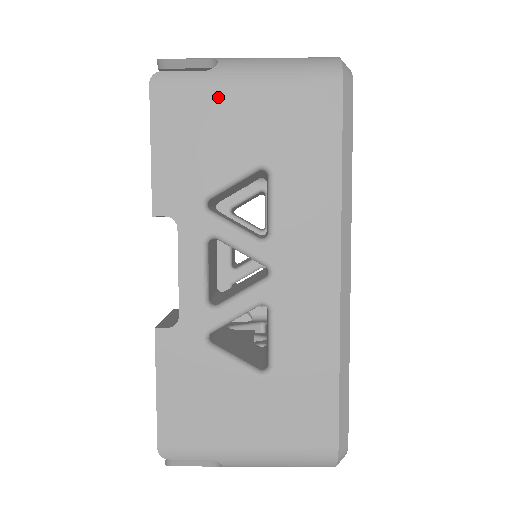
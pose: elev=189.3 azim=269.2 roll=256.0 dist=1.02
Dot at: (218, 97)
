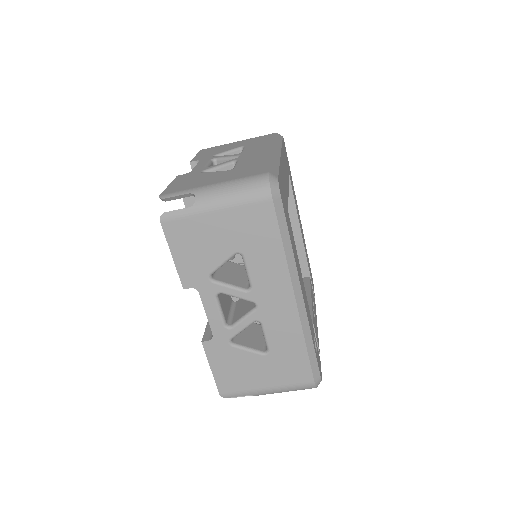
Dot at: (226, 145)
